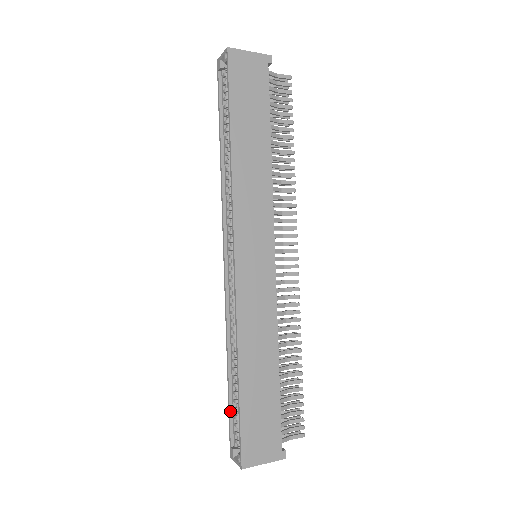
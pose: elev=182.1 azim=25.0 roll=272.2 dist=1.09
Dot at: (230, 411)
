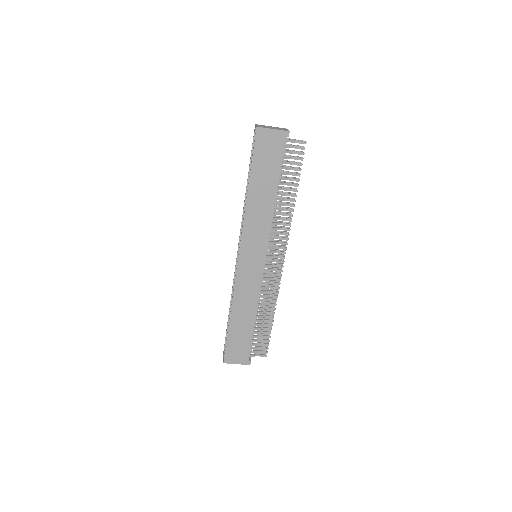
Dot at: occluded
